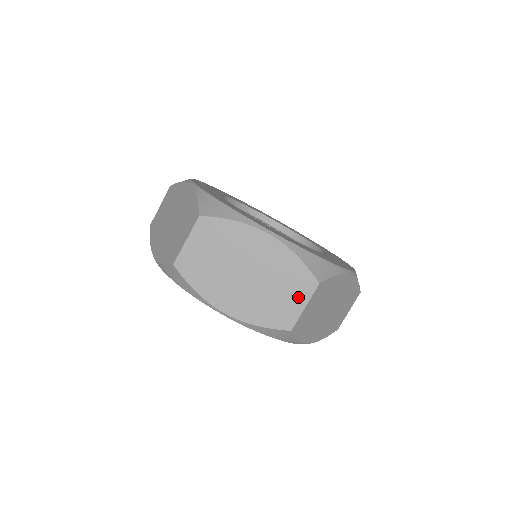
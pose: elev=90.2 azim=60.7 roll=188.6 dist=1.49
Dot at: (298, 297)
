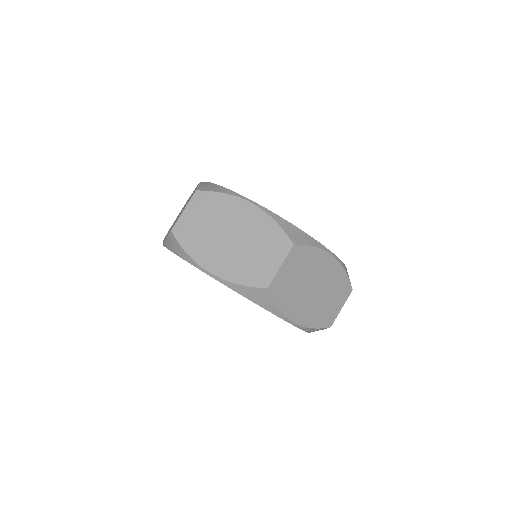
Dot at: (274, 257)
